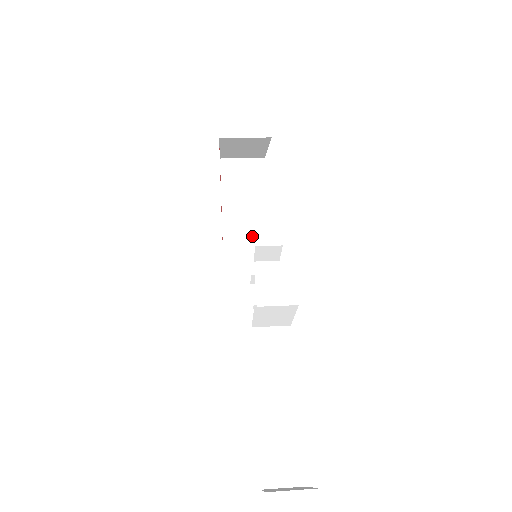
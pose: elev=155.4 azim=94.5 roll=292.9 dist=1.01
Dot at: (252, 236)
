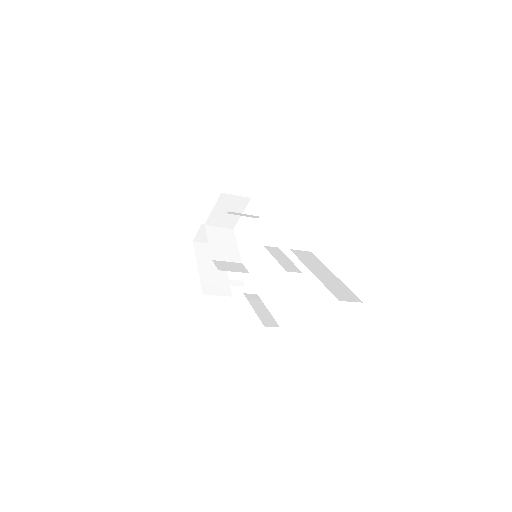
Dot at: (236, 268)
